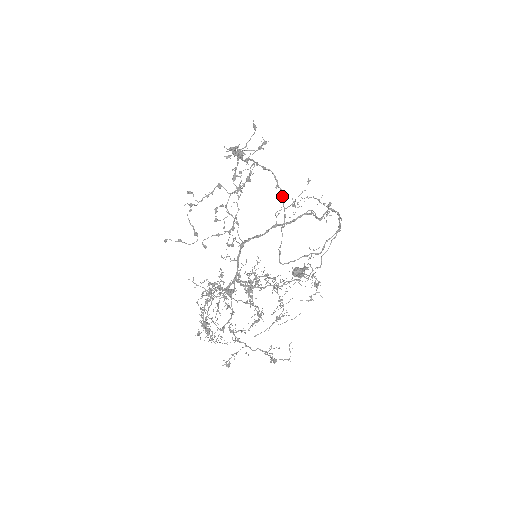
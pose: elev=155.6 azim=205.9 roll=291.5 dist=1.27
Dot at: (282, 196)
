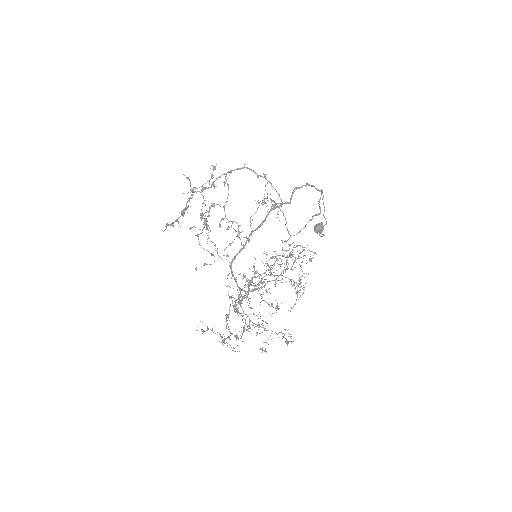
Dot at: occluded
